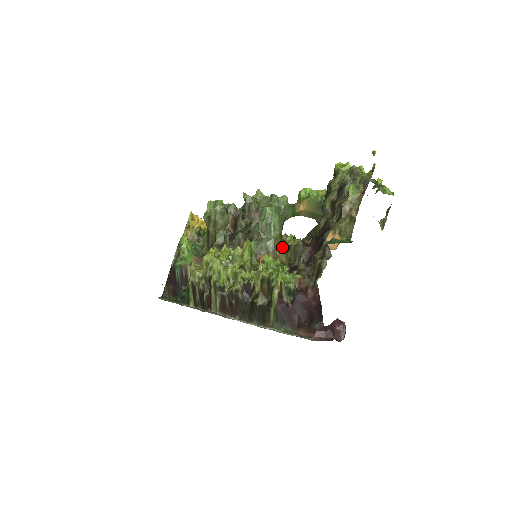
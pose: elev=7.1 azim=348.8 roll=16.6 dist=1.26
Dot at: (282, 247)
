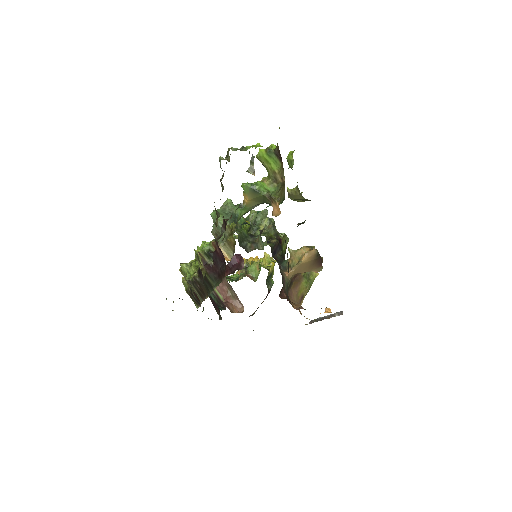
Dot at: (232, 234)
